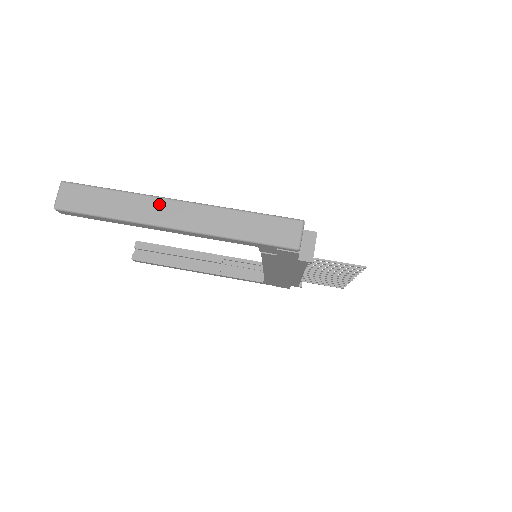
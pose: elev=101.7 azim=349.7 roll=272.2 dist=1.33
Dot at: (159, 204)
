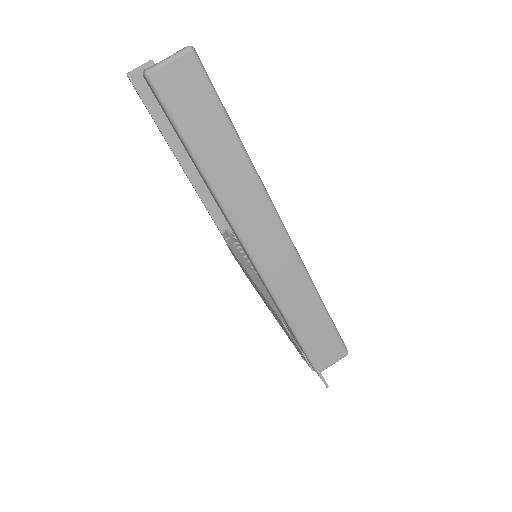
Dot at: (264, 212)
